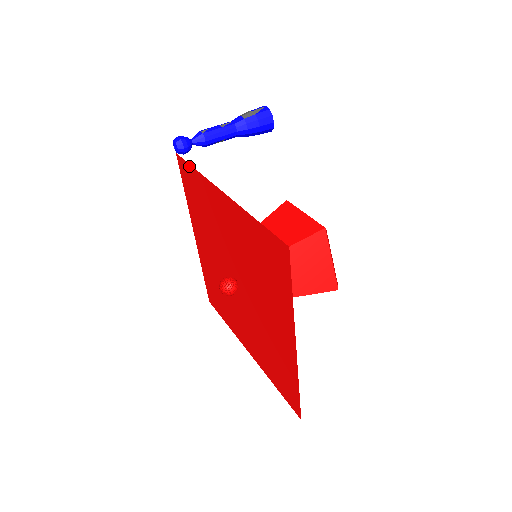
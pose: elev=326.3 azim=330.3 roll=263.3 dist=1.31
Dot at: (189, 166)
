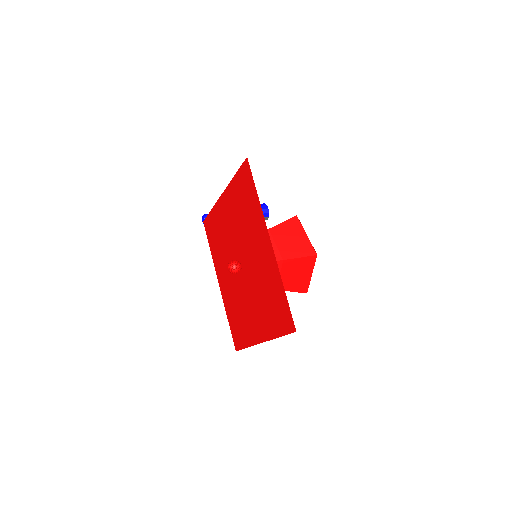
Dot at: (209, 215)
